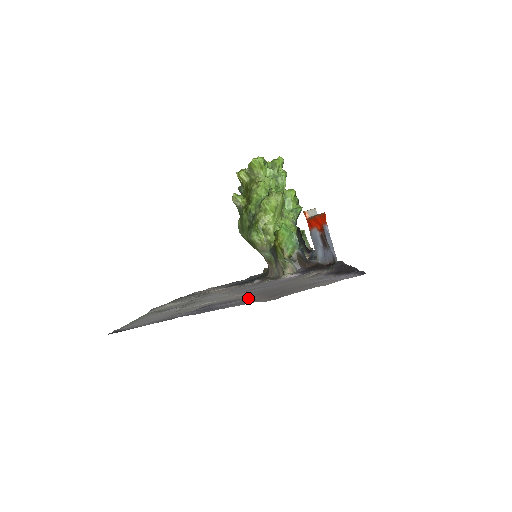
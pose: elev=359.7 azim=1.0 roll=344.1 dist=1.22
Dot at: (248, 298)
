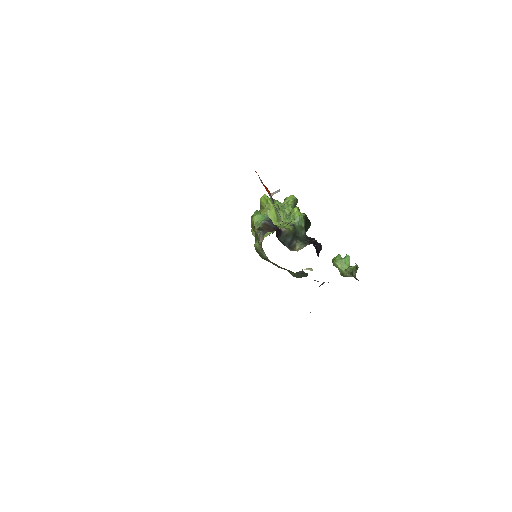
Dot at: occluded
